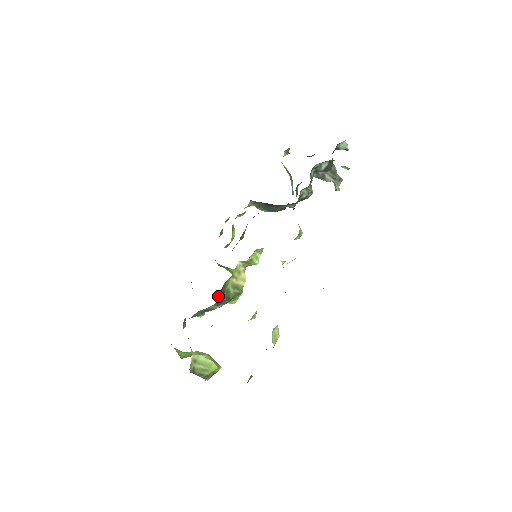
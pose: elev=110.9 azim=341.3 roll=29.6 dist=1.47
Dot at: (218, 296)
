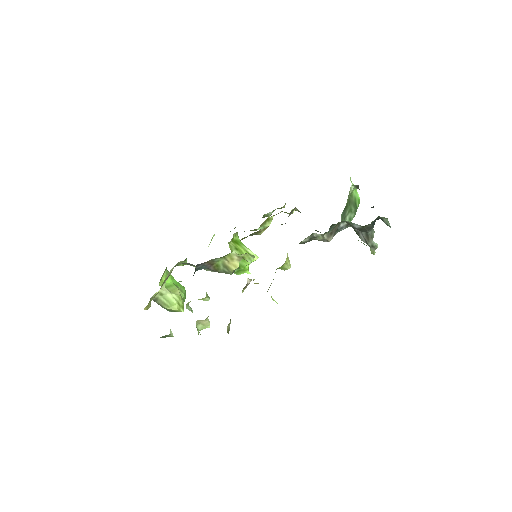
Dot at: (201, 264)
